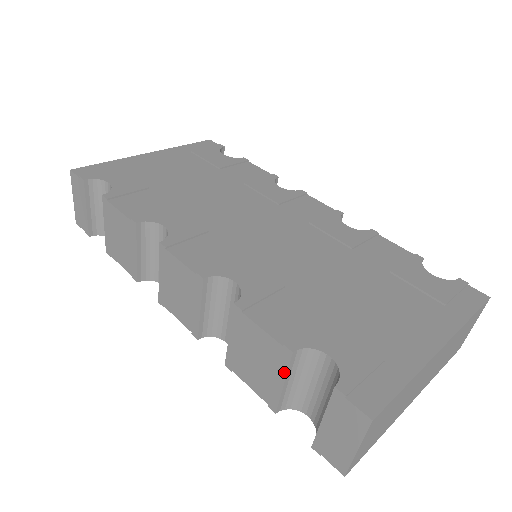
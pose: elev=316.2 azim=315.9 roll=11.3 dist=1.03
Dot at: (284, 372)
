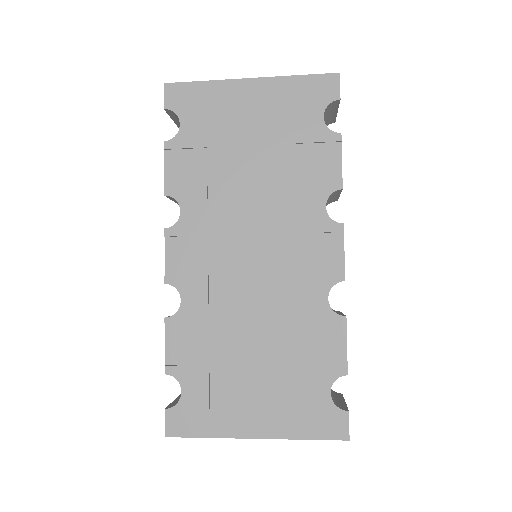
Dot at: occluded
